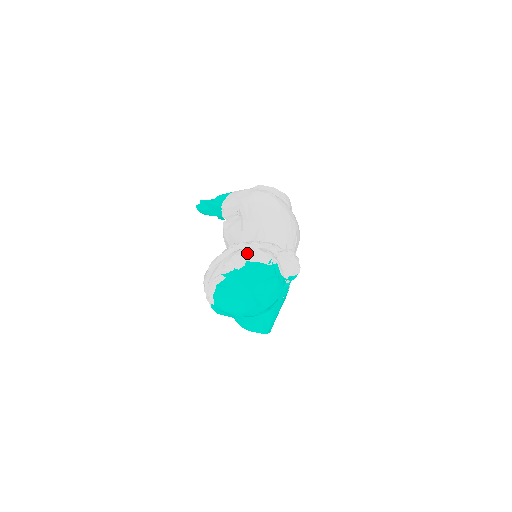
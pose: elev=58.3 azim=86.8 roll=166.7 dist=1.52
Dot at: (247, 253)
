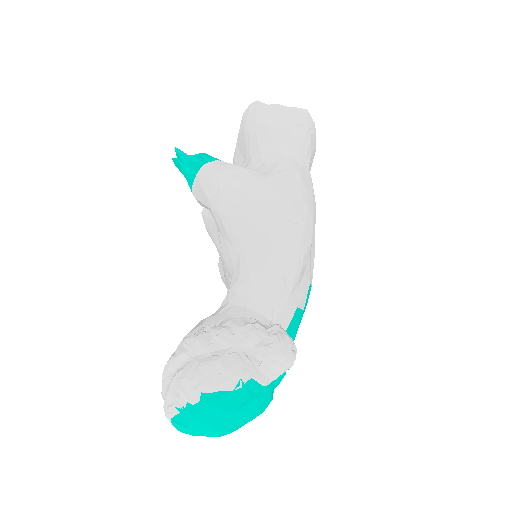
Dot at: (201, 377)
